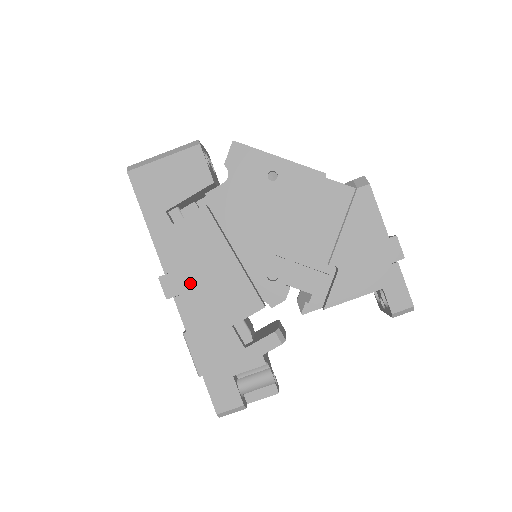
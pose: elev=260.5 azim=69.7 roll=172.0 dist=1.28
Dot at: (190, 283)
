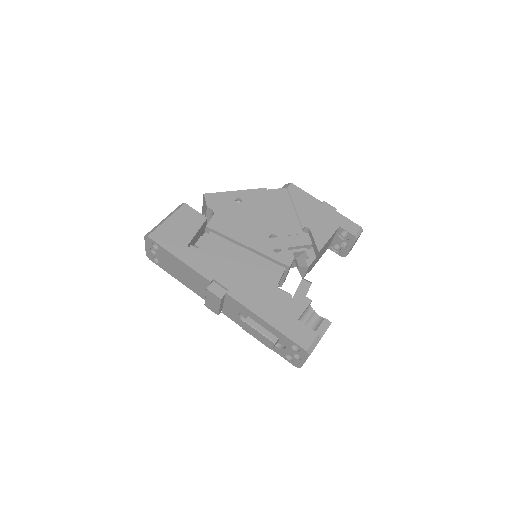
Dot at: (231, 279)
